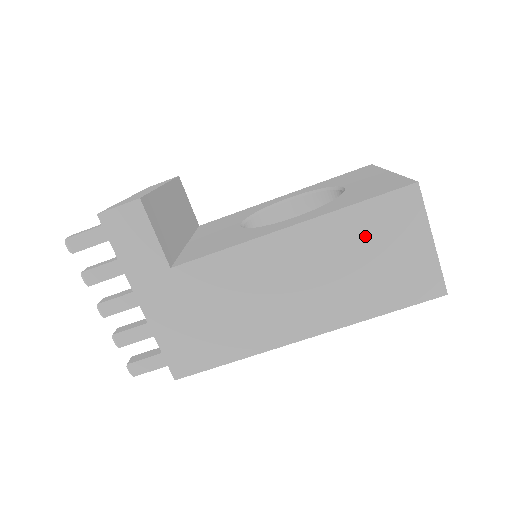
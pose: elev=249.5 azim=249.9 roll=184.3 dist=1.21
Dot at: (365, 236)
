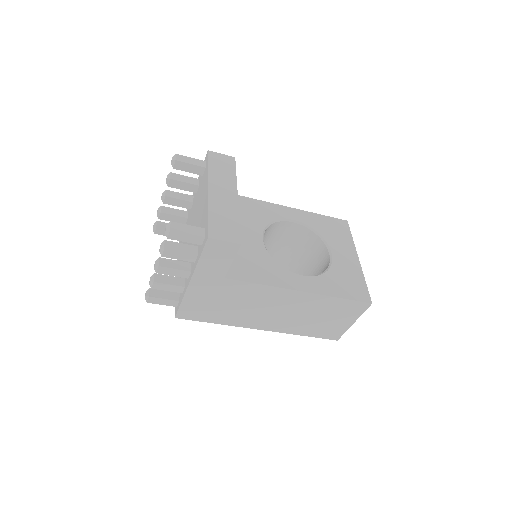
Dot at: (330, 310)
